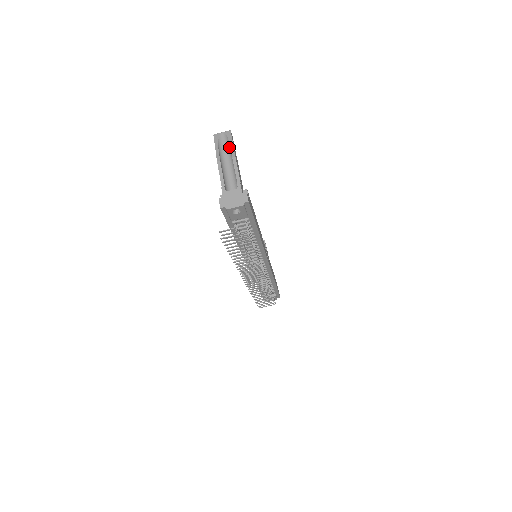
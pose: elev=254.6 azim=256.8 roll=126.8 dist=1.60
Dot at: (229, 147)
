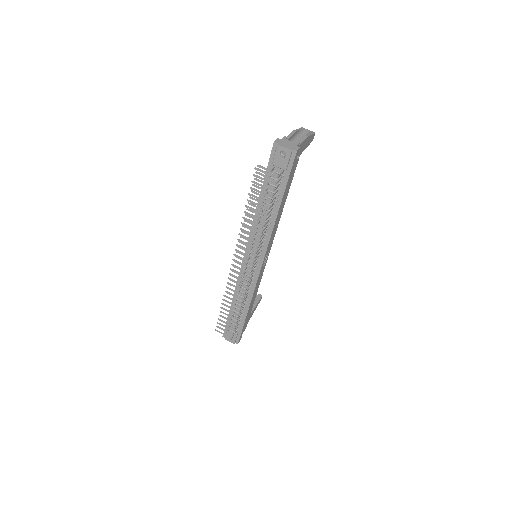
Dot at: occluded
